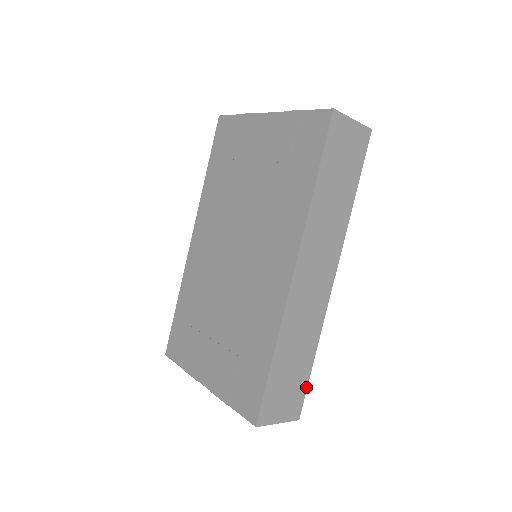
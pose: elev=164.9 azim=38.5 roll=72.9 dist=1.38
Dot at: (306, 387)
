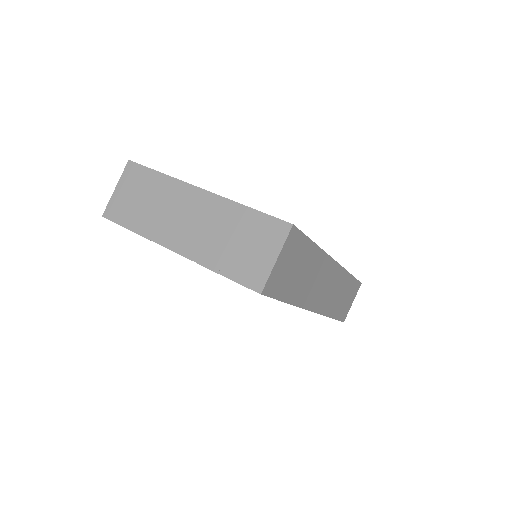
Dot at: (356, 280)
